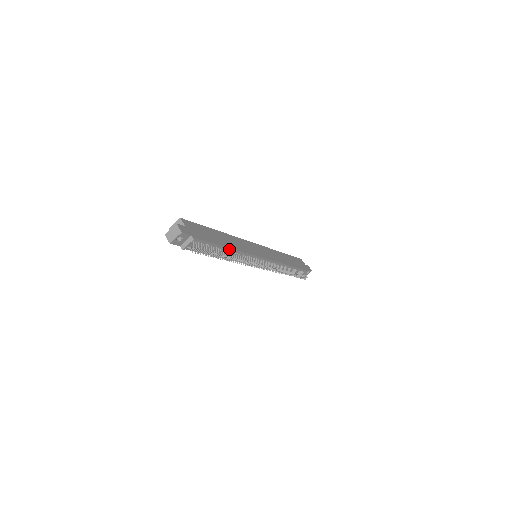
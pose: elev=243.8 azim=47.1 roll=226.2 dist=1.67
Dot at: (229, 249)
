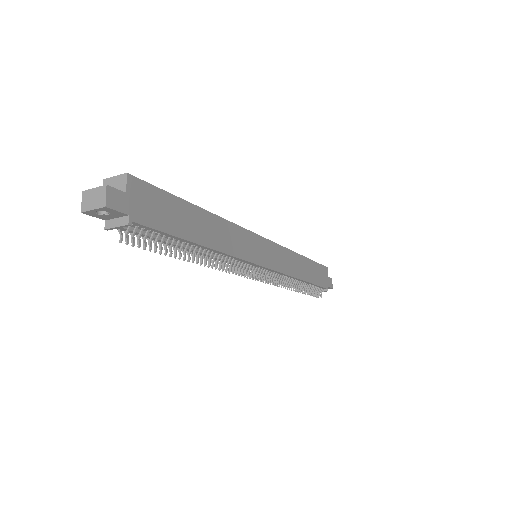
Dot at: (204, 247)
